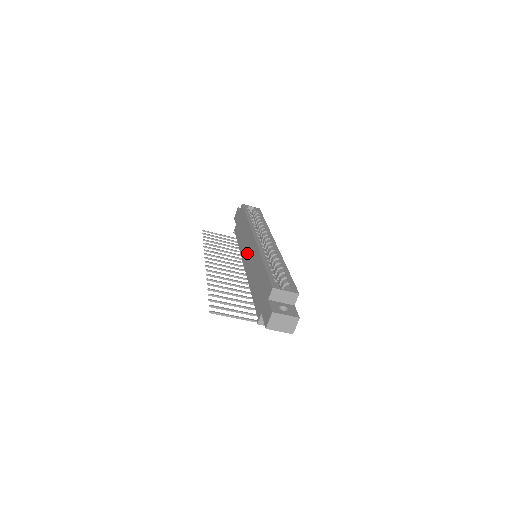
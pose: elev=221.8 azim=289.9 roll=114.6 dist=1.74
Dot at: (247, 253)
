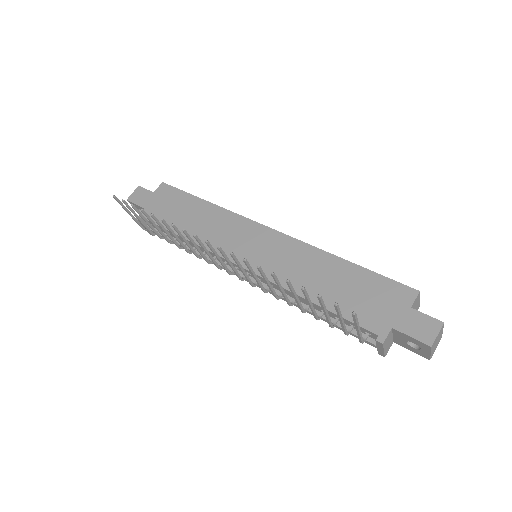
Dot at: (248, 248)
